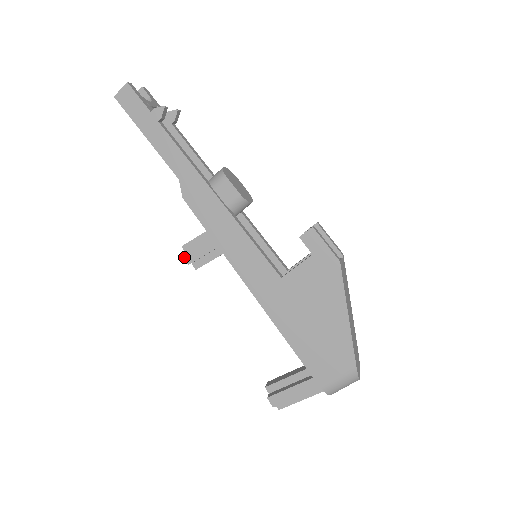
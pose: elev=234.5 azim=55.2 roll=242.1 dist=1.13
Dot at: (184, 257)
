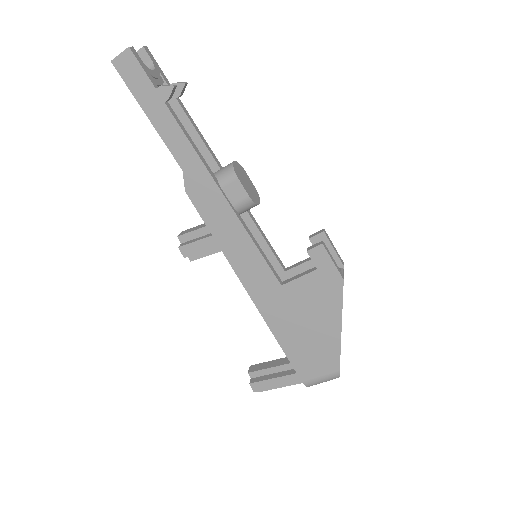
Dot at: (180, 250)
